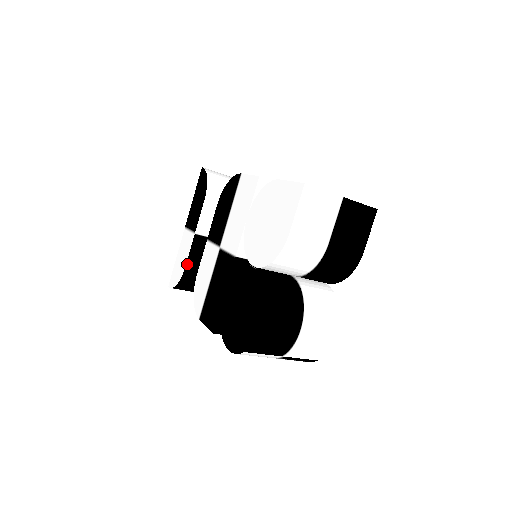
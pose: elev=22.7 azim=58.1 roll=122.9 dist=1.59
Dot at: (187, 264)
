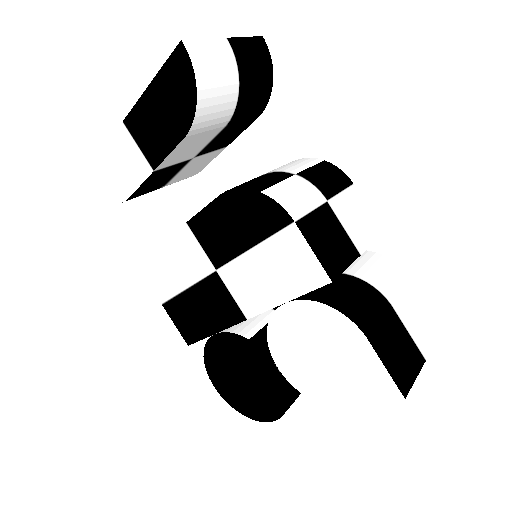
Dot at: (131, 196)
